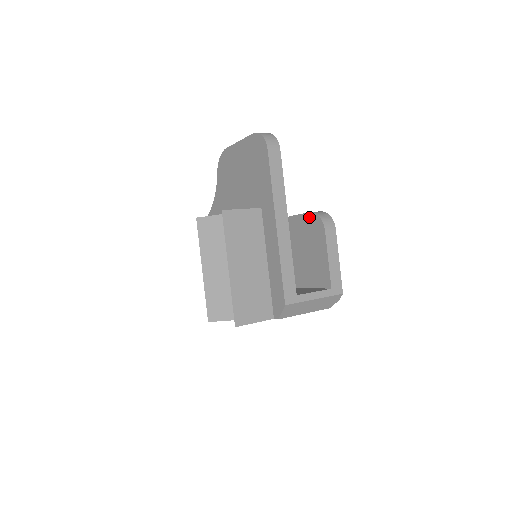
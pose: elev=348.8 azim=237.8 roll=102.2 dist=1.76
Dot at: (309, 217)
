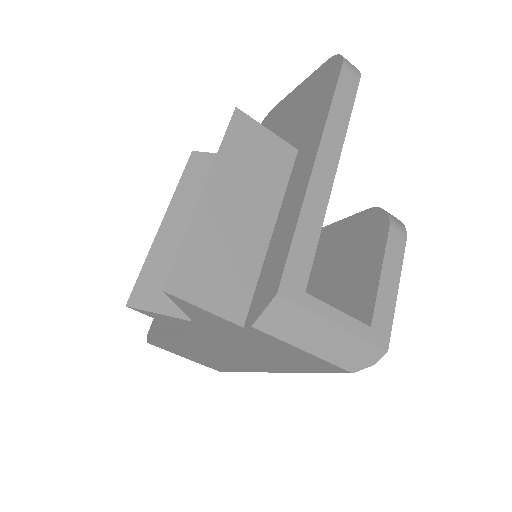
Dot at: (365, 216)
